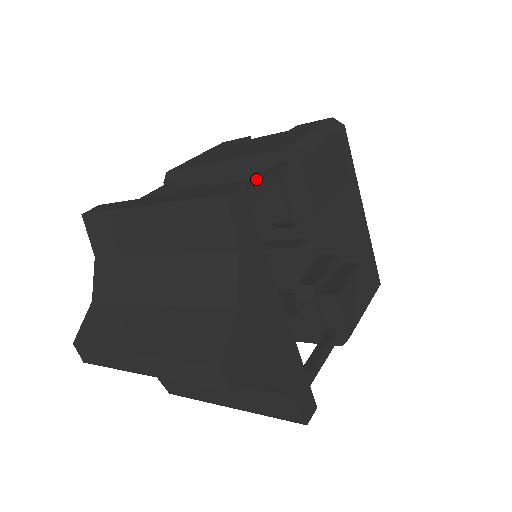
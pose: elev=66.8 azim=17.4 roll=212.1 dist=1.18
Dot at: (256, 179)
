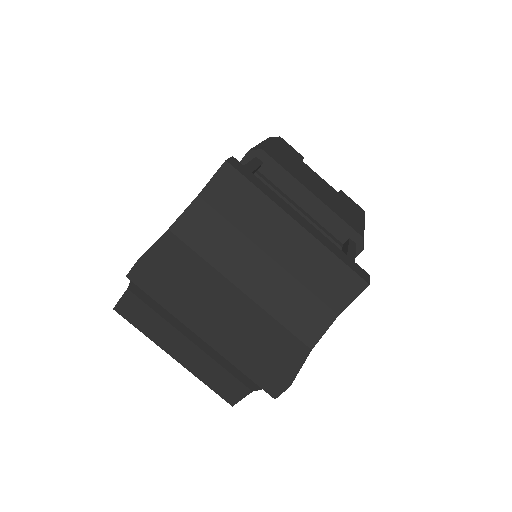
Dot at: (350, 253)
